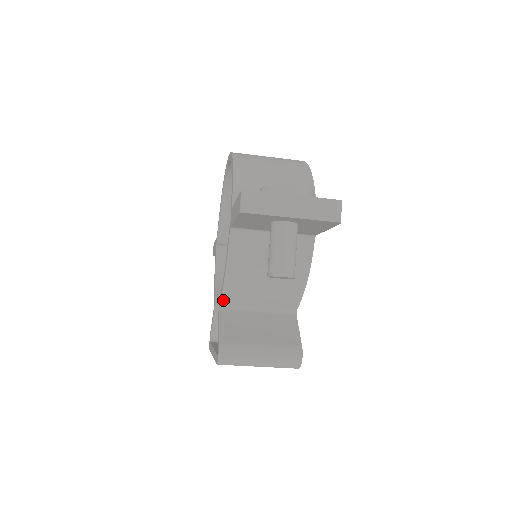
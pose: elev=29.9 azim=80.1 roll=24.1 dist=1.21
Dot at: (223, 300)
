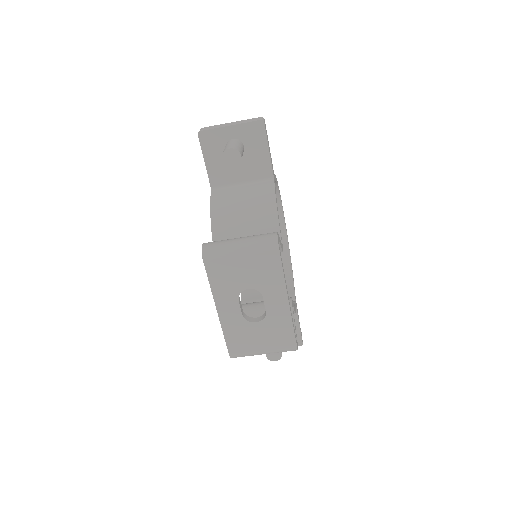
Dot at: occluded
